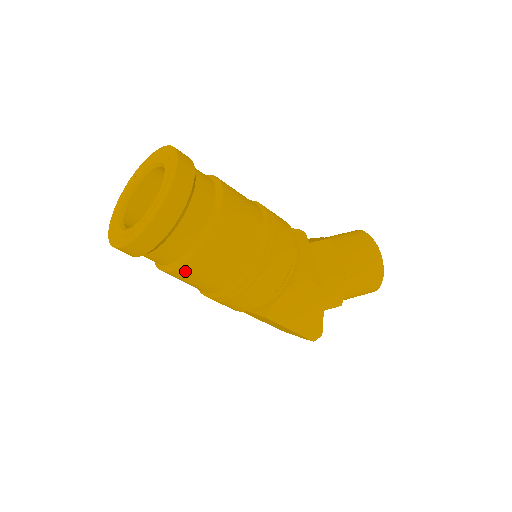
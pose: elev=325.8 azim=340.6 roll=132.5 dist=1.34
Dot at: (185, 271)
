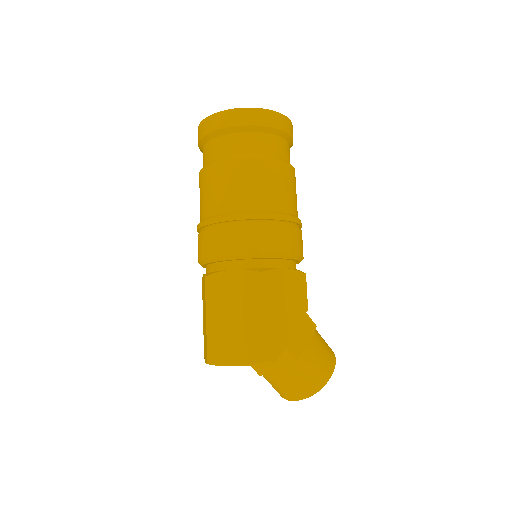
Dot at: (254, 164)
